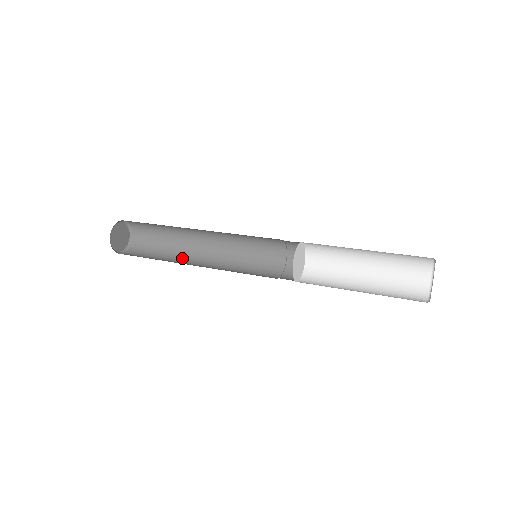
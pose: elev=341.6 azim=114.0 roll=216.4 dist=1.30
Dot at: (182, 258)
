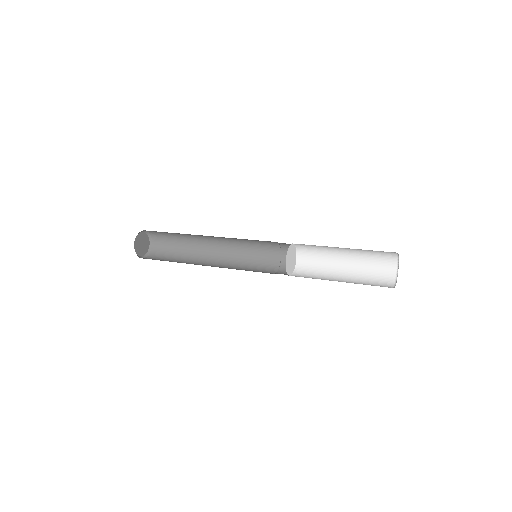
Dot at: (196, 258)
